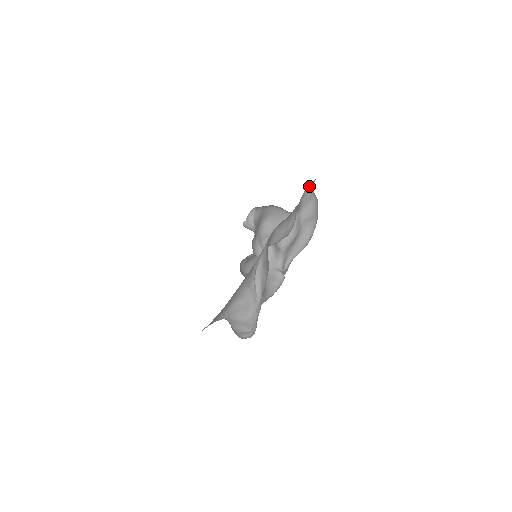
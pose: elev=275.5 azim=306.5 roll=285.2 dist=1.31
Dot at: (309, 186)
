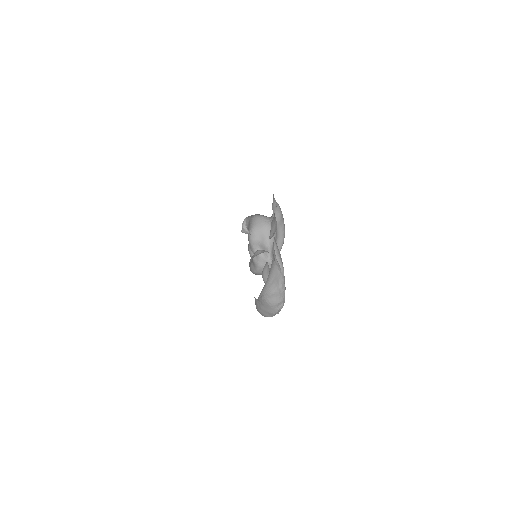
Dot at: occluded
